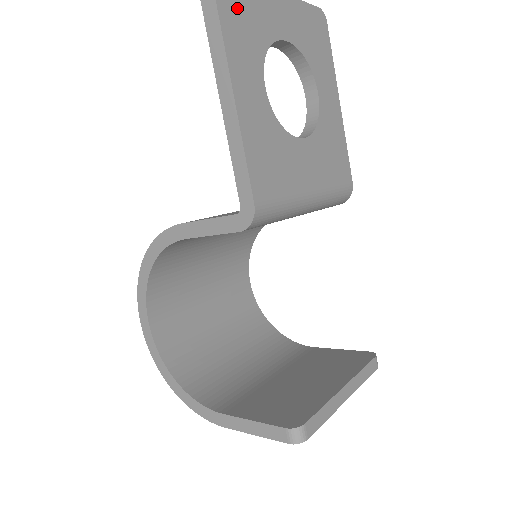
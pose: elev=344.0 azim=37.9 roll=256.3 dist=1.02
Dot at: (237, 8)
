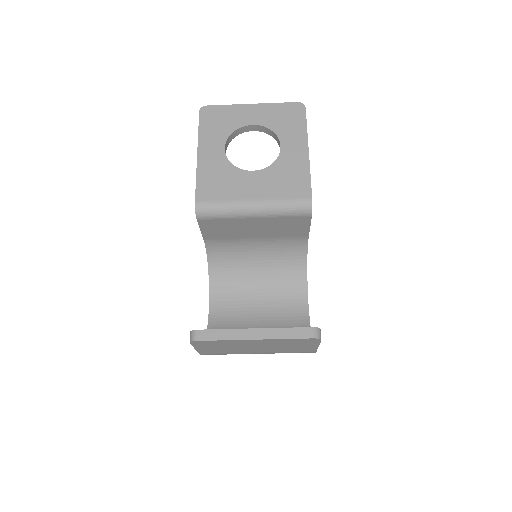
Dot at: (214, 119)
